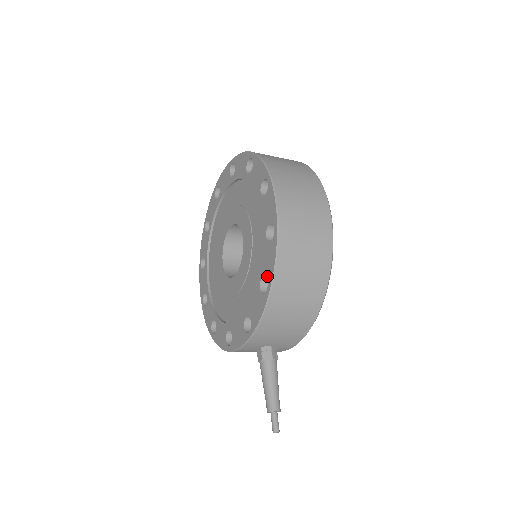
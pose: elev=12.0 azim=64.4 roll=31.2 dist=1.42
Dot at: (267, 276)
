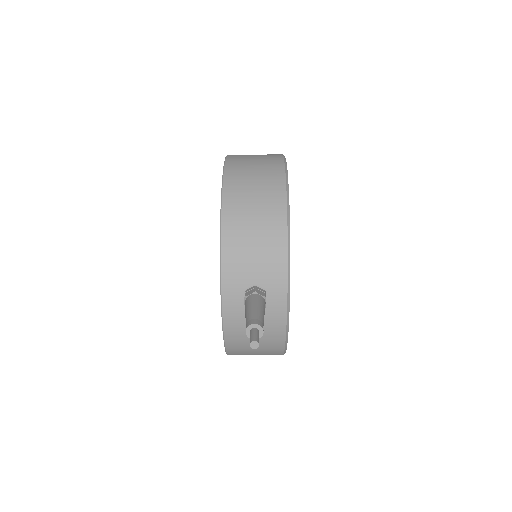
Dot at: occluded
